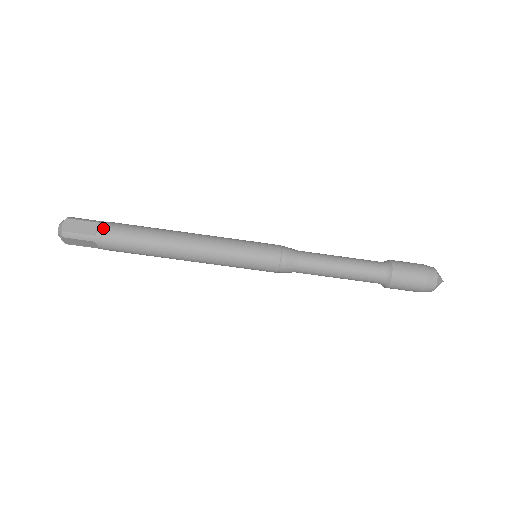
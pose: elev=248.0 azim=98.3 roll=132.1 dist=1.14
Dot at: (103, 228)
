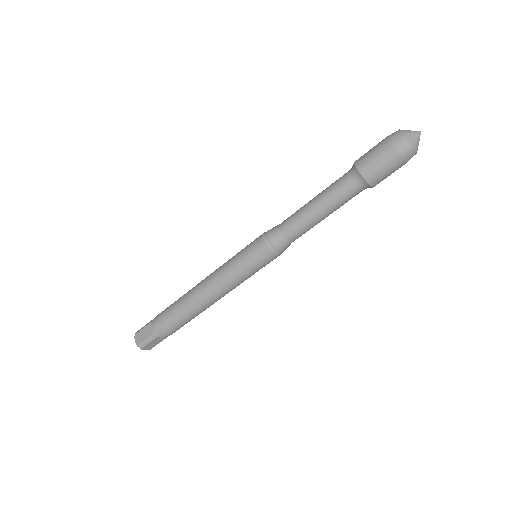
Dot at: (154, 324)
